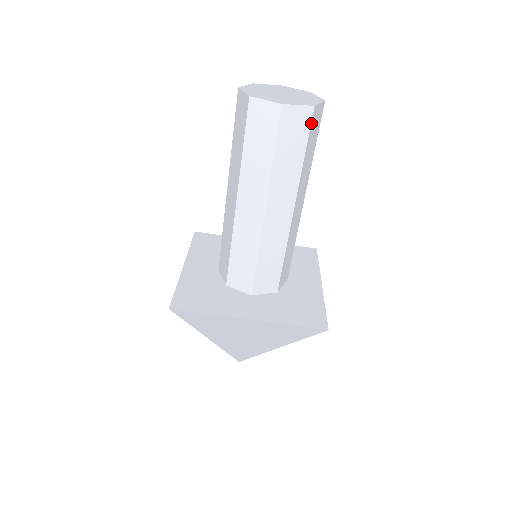
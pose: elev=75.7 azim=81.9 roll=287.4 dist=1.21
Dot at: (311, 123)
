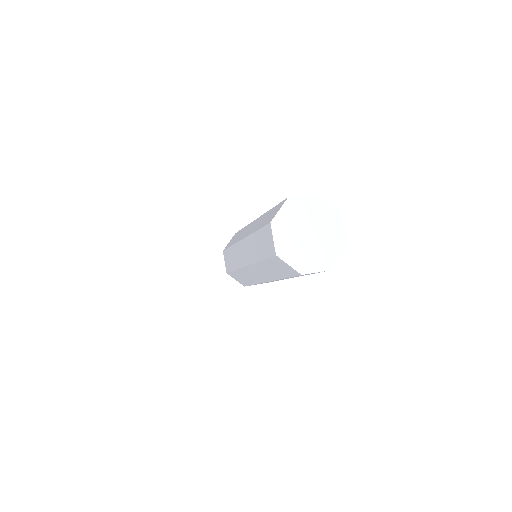
Dot at: occluded
